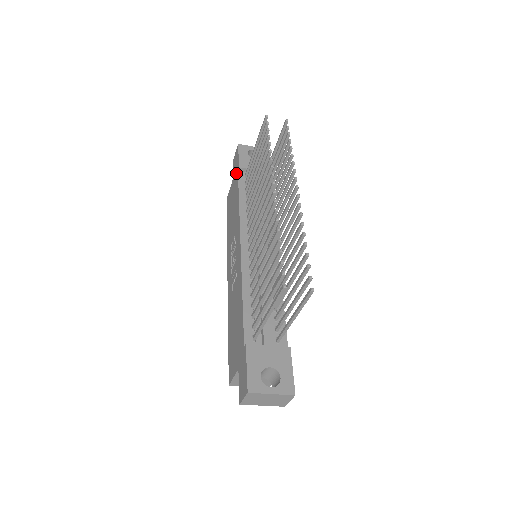
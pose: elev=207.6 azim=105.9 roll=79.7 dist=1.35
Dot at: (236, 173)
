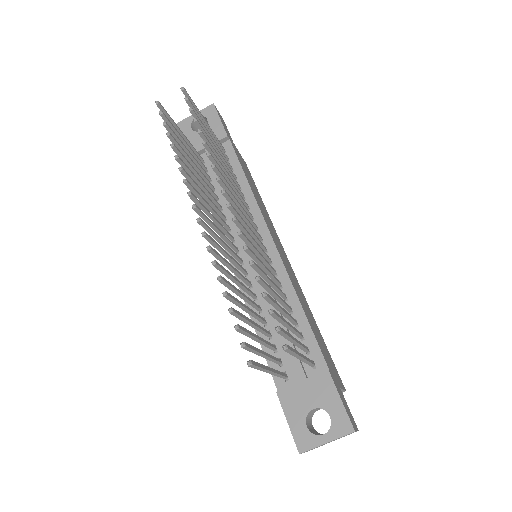
Dot at: occluded
